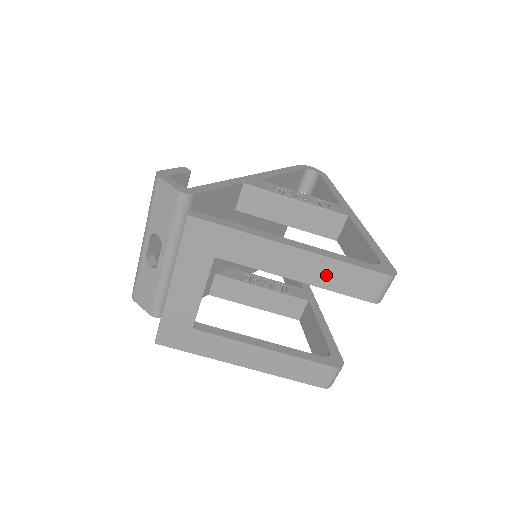
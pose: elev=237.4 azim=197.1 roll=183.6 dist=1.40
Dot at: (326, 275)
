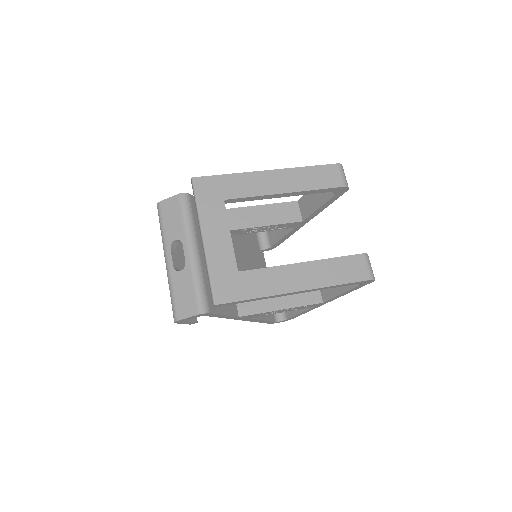
Dot at: (302, 180)
